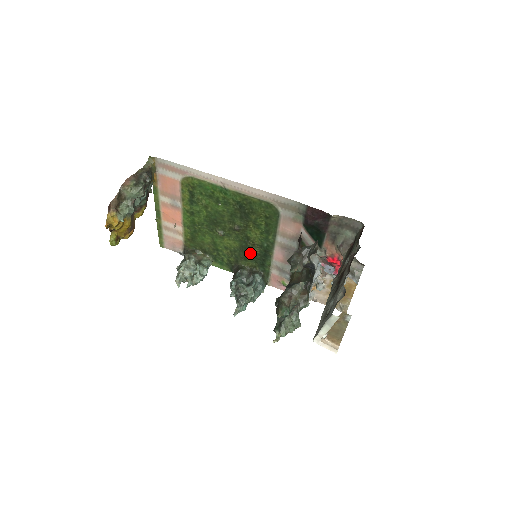
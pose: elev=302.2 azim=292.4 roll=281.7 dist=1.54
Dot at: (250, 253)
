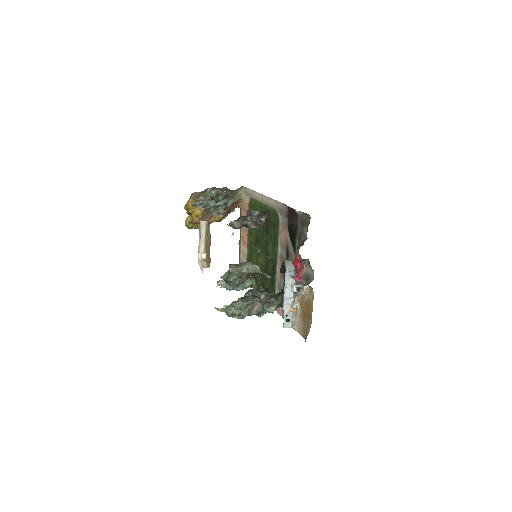
Dot at: (269, 270)
